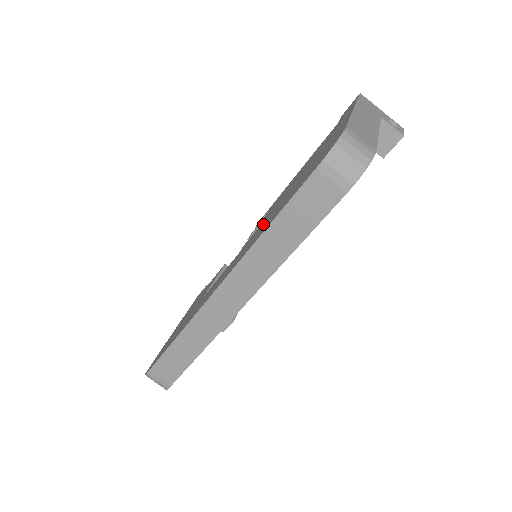
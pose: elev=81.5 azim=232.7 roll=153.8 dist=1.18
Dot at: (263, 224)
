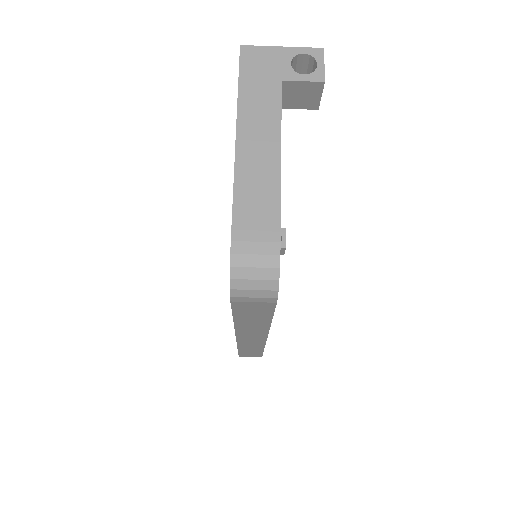
Dot at: occluded
